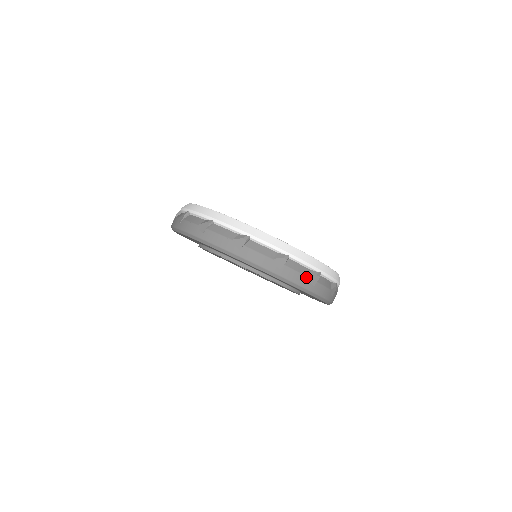
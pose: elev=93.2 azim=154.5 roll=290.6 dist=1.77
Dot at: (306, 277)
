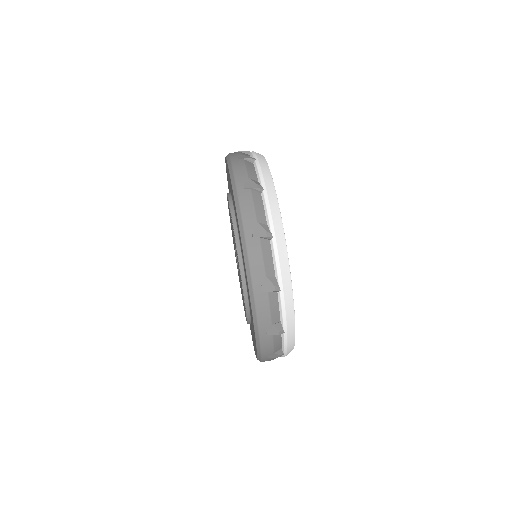
Dot at: (247, 176)
